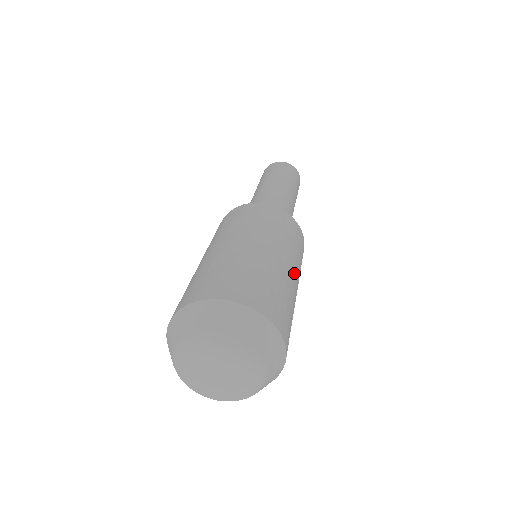
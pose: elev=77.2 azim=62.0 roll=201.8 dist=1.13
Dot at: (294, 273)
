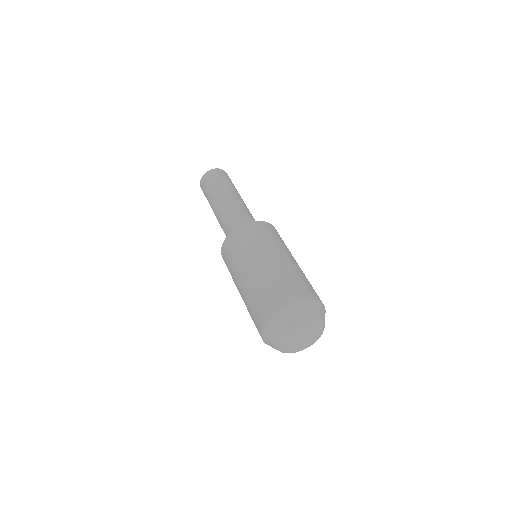
Dot at: occluded
